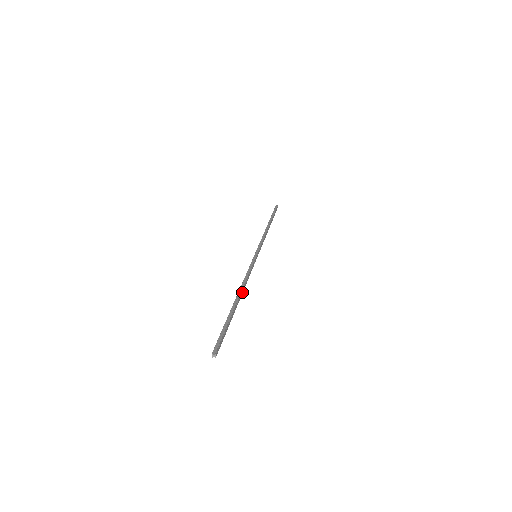
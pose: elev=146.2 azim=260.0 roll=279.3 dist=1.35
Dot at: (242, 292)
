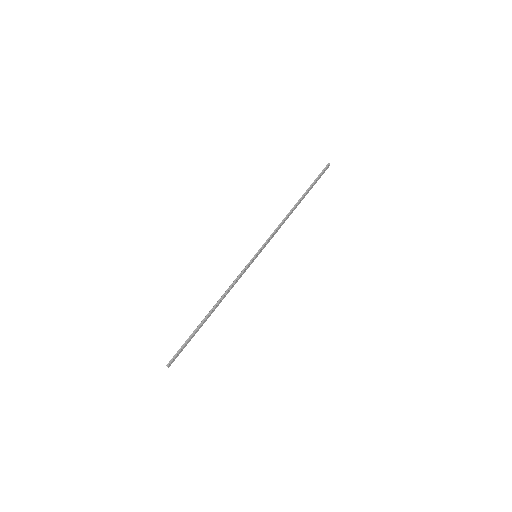
Dot at: occluded
